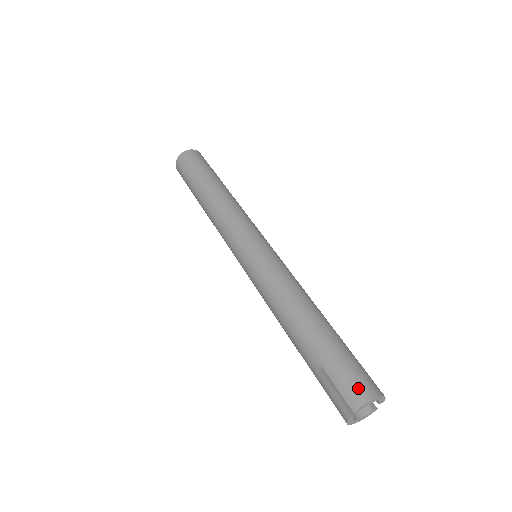
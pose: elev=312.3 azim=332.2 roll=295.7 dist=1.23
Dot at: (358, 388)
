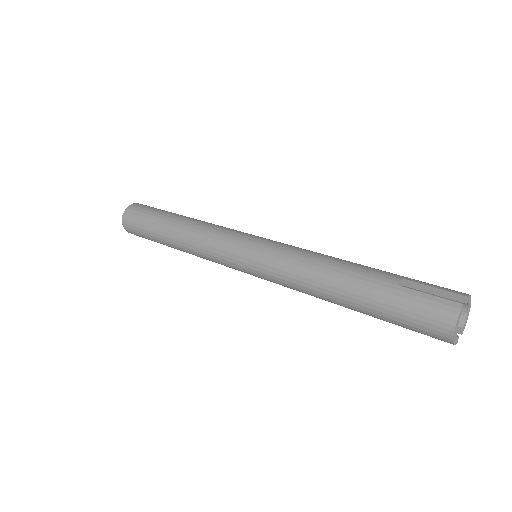
Dot at: occluded
